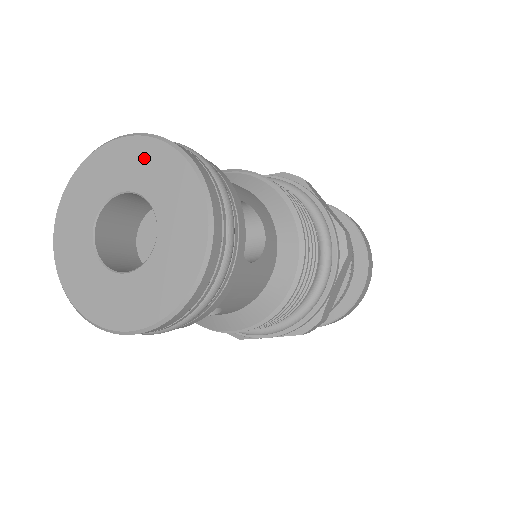
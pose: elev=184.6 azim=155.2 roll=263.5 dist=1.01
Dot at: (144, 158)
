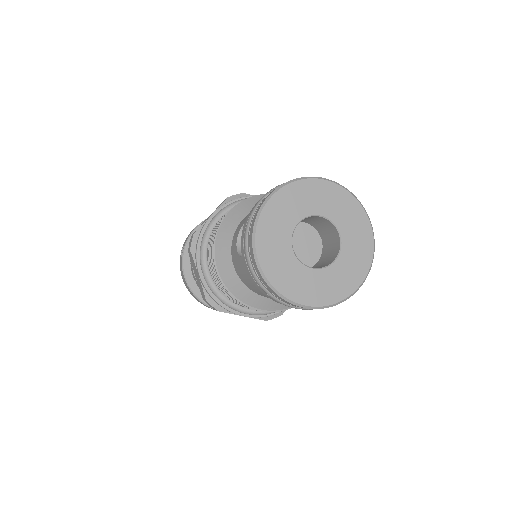
Dot at: (343, 204)
